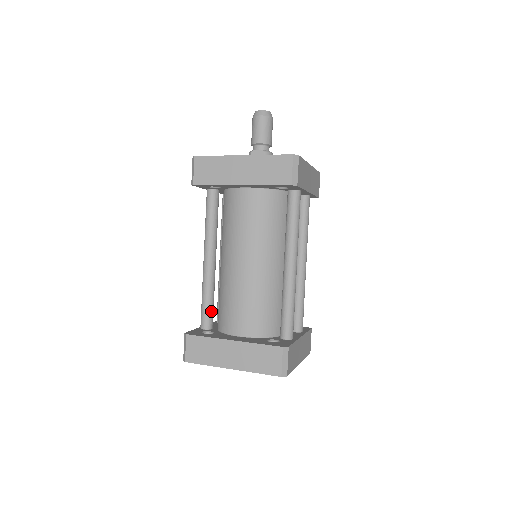
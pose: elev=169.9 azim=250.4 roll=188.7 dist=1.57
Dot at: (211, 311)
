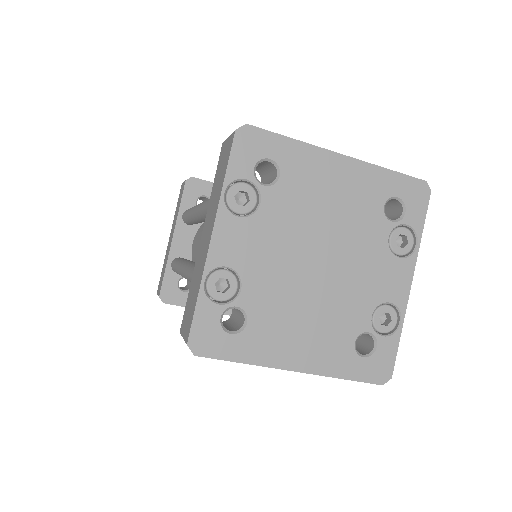
Dot at: occluded
